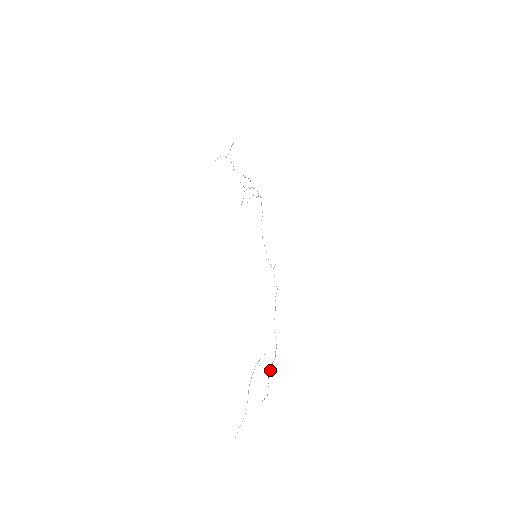
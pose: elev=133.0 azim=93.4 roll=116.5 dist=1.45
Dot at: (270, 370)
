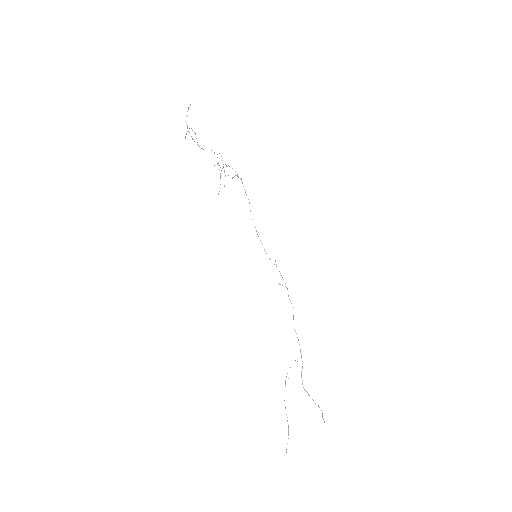
Dot at: occluded
